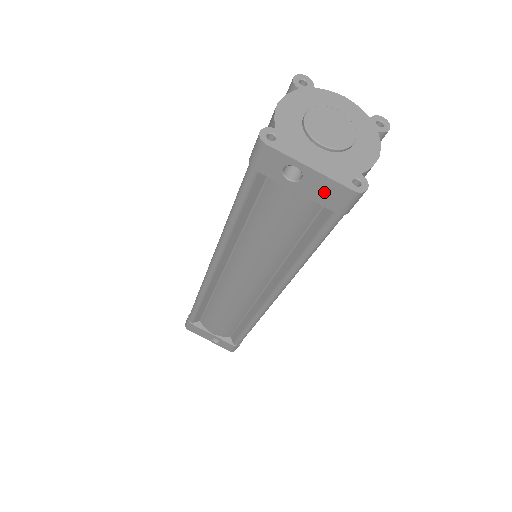
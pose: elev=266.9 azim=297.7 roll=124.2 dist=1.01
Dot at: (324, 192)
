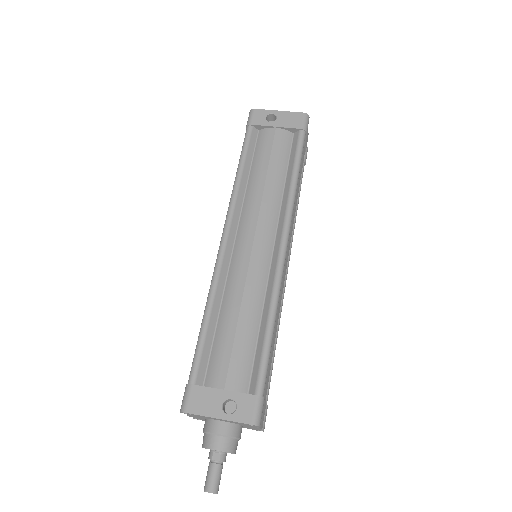
Dot at: (290, 120)
